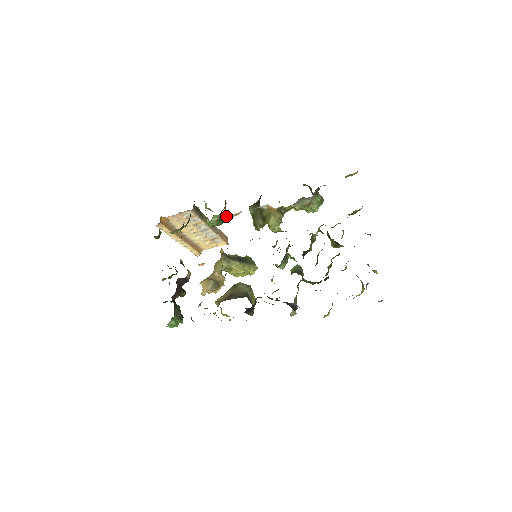
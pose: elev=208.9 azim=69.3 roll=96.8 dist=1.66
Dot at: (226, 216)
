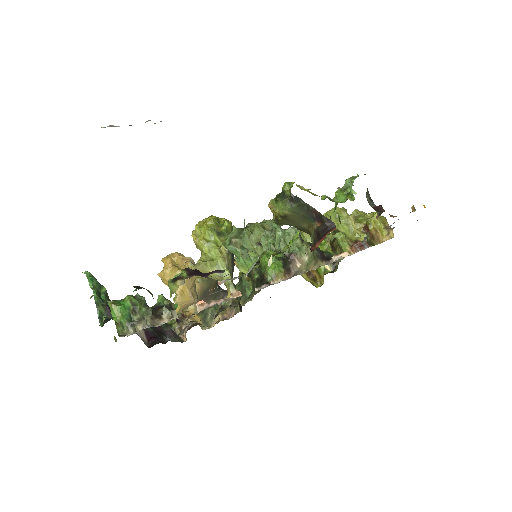
Dot at: occluded
